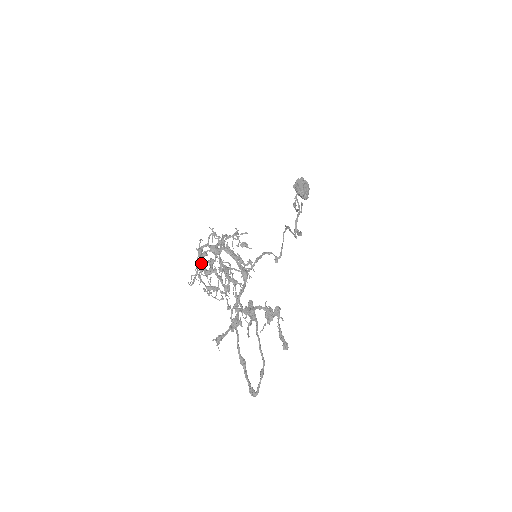
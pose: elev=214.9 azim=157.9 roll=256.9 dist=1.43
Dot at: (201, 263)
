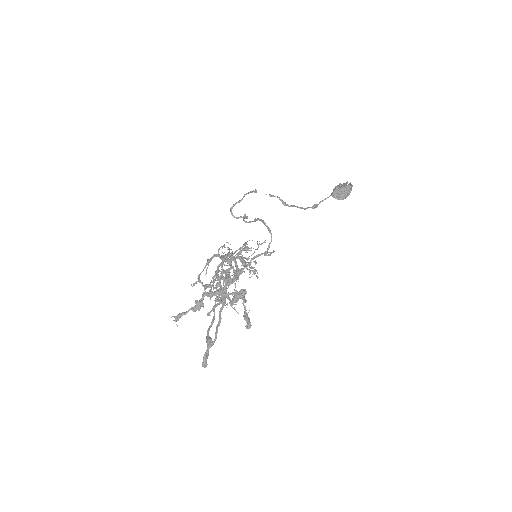
Dot at: (216, 272)
